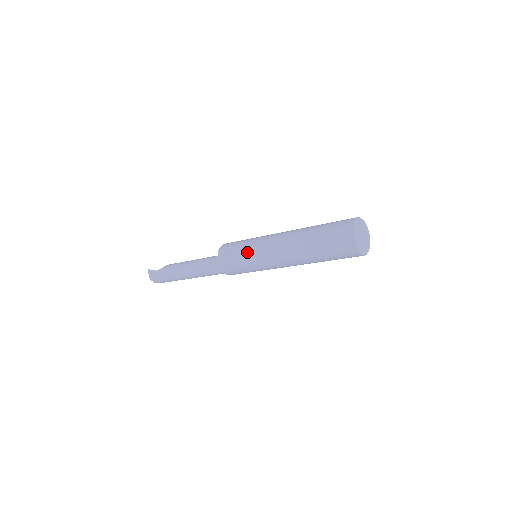
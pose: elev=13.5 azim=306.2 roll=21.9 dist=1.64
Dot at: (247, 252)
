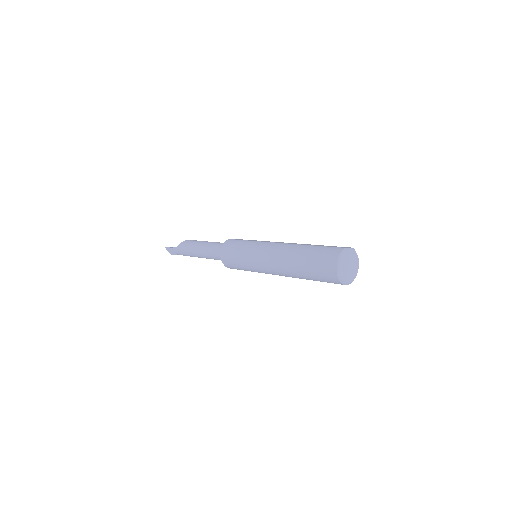
Dot at: (246, 264)
